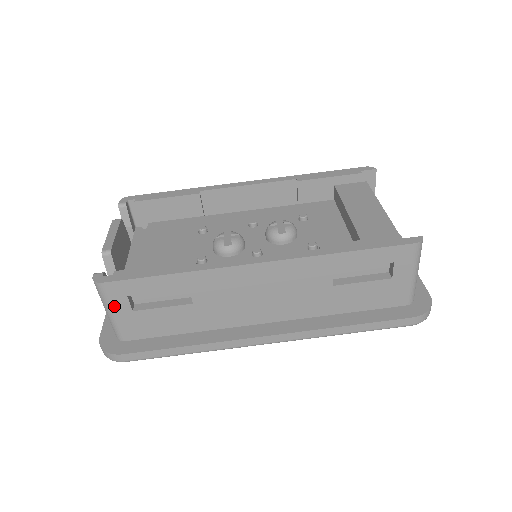
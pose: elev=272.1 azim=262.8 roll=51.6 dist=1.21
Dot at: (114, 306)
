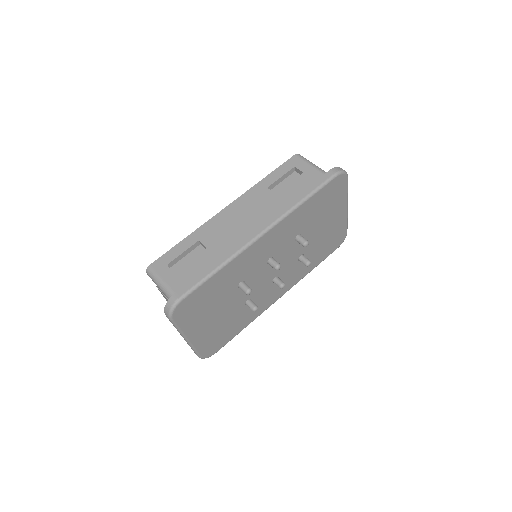
Dot at: (162, 276)
